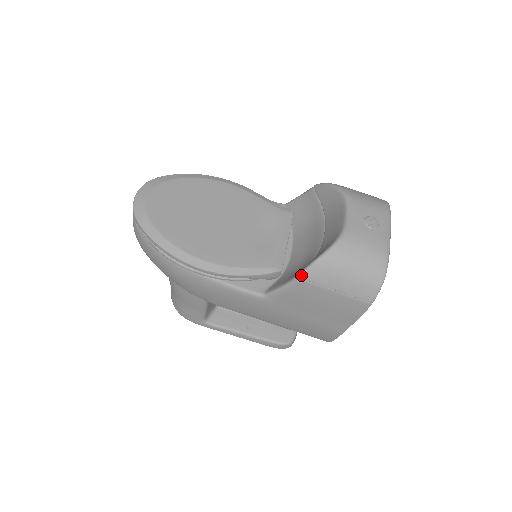
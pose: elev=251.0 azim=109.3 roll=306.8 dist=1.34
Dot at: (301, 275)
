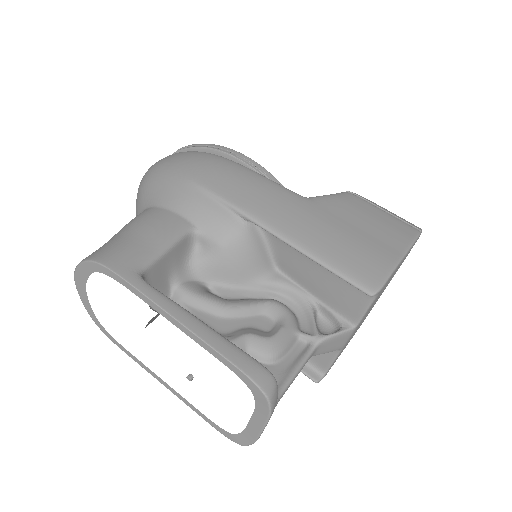
Dot at: (349, 191)
